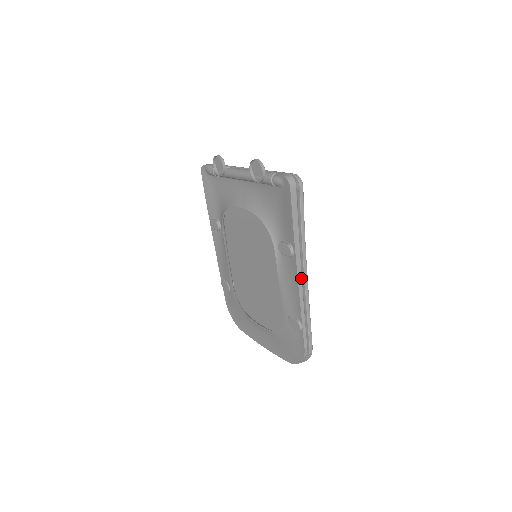
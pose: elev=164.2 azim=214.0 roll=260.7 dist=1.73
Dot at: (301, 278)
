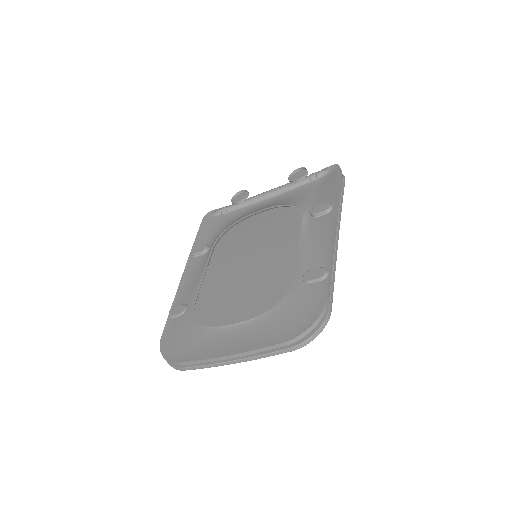
Dot at: (335, 230)
